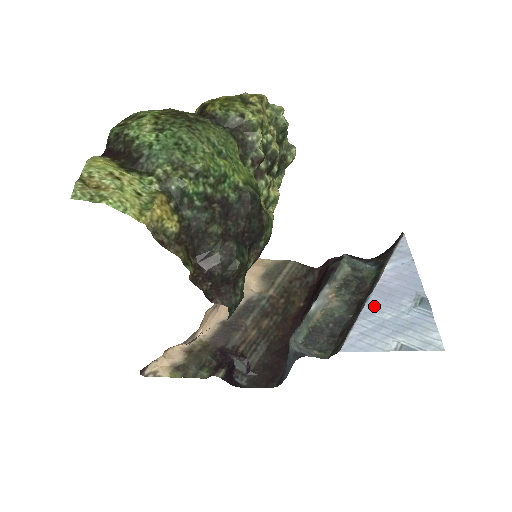
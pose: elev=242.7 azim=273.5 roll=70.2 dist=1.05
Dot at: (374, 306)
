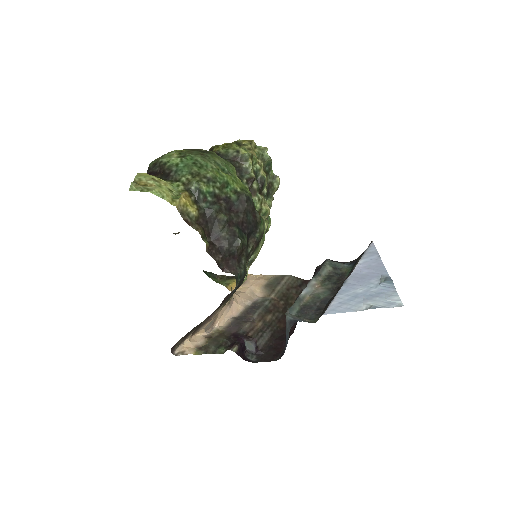
Dot at: (349, 286)
